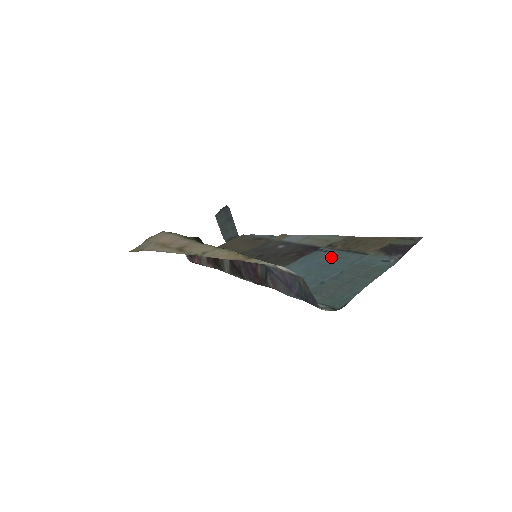
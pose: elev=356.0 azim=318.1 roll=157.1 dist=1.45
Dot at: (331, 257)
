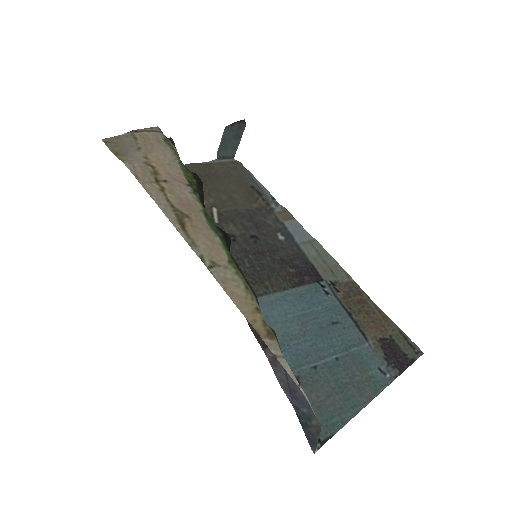
Dot at: (331, 313)
